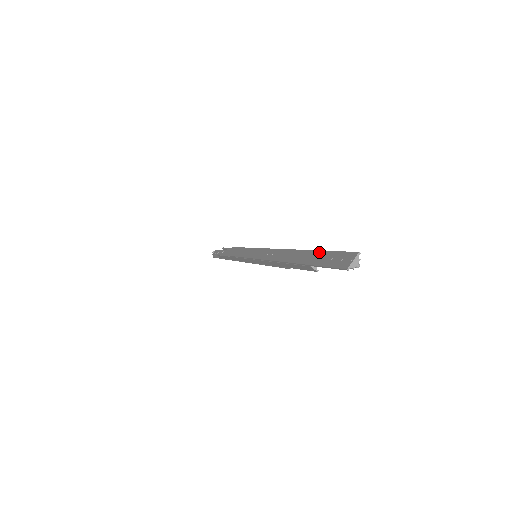
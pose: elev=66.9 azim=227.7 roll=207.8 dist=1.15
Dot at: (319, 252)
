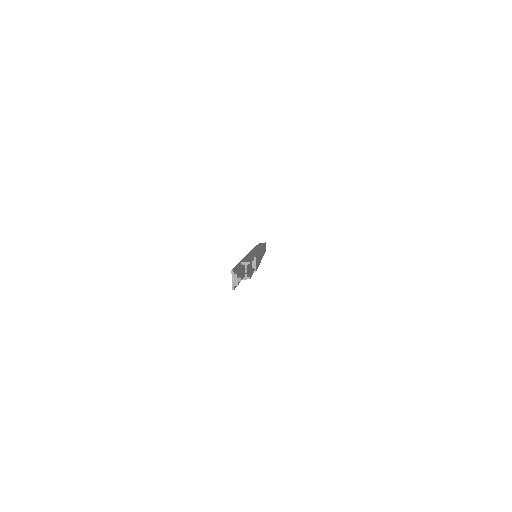
Dot at: occluded
